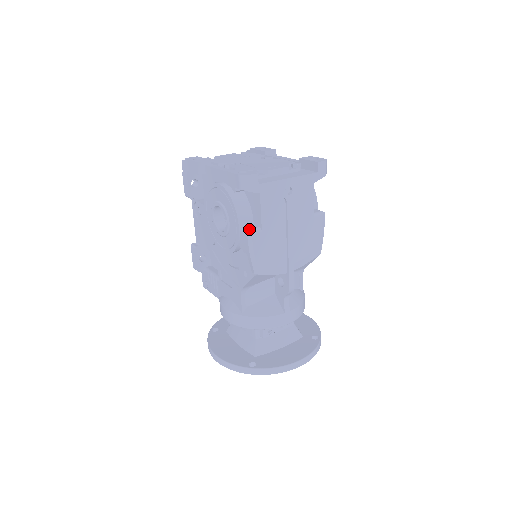
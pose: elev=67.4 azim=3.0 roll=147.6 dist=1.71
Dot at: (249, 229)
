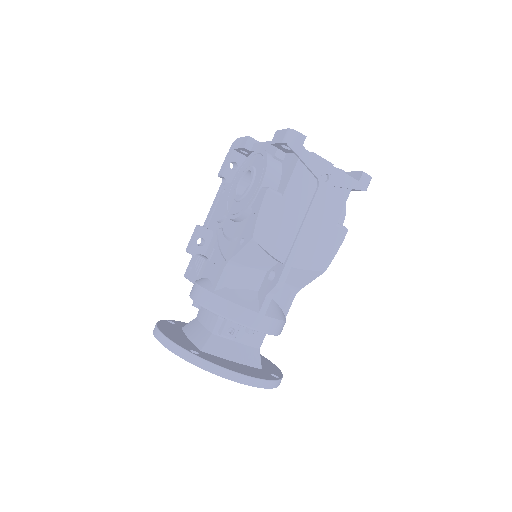
Dot at: occluded
